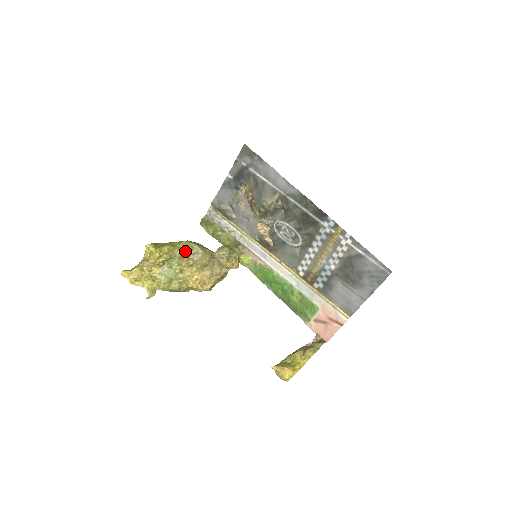
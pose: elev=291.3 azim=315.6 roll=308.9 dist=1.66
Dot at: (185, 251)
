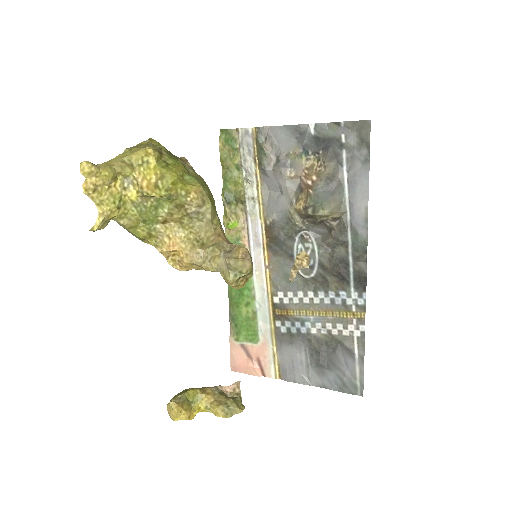
Dot at: (192, 203)
